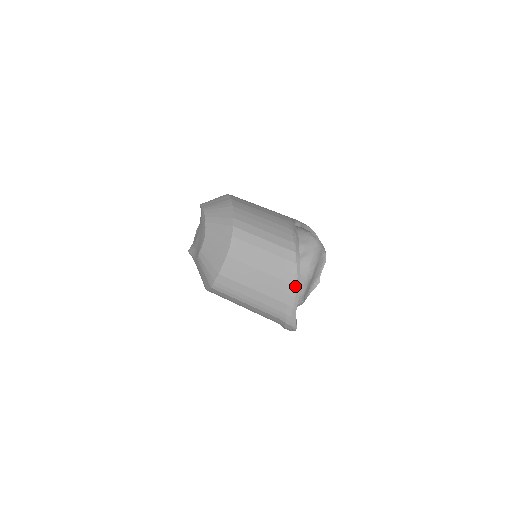
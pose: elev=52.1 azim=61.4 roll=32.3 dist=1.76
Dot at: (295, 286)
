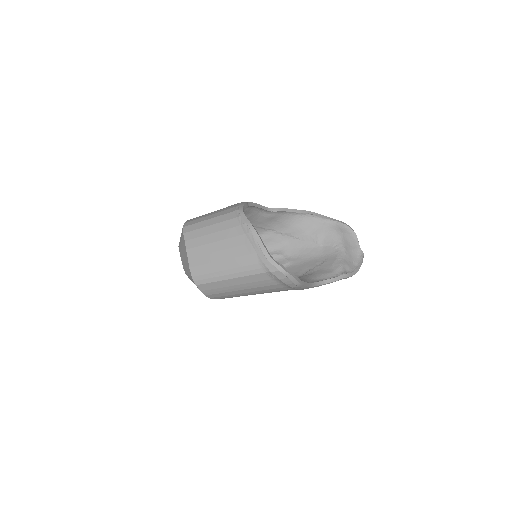
Dot at: (250, 233)
